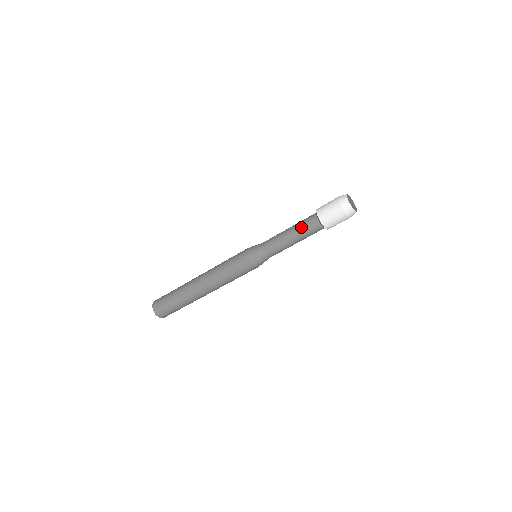
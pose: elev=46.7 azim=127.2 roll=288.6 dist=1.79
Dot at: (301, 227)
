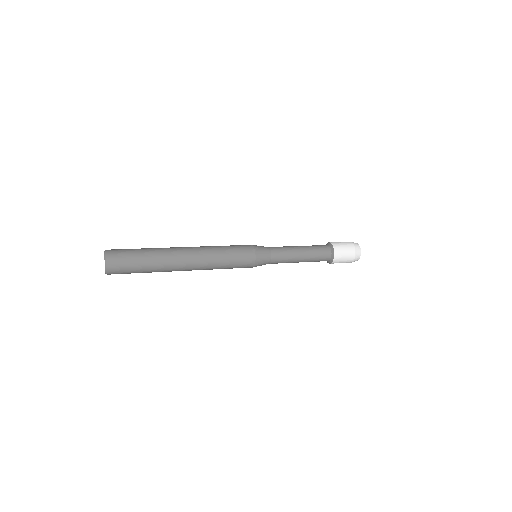
Dot at: occluded
